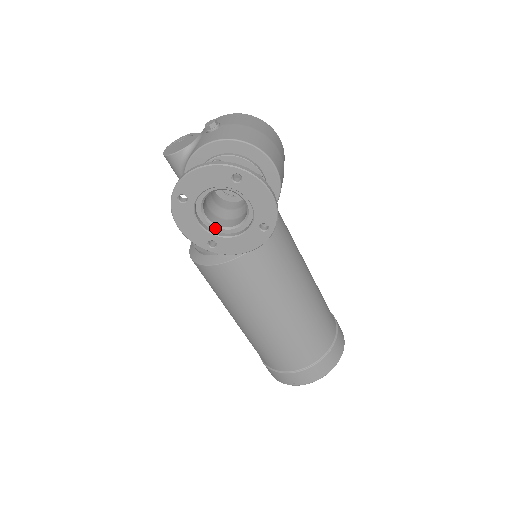
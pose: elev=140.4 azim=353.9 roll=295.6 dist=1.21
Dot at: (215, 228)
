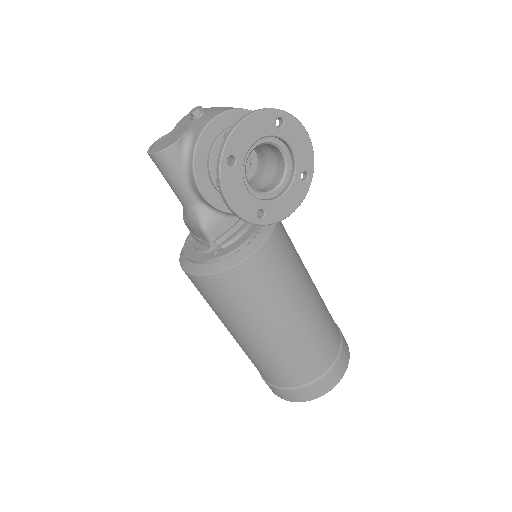
Dot at: (259, 195)
